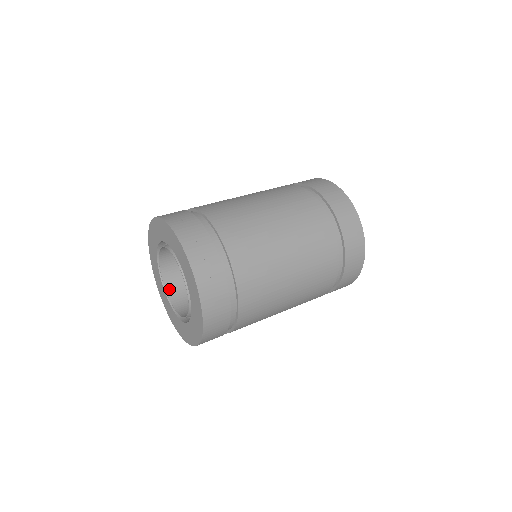
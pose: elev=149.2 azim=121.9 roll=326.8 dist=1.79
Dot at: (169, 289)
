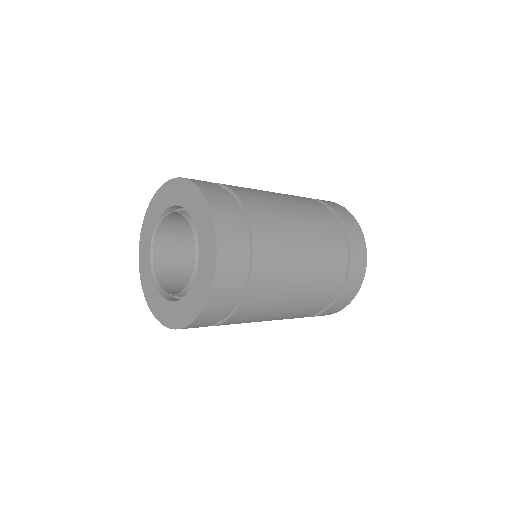
Dot at: (157, 259)
